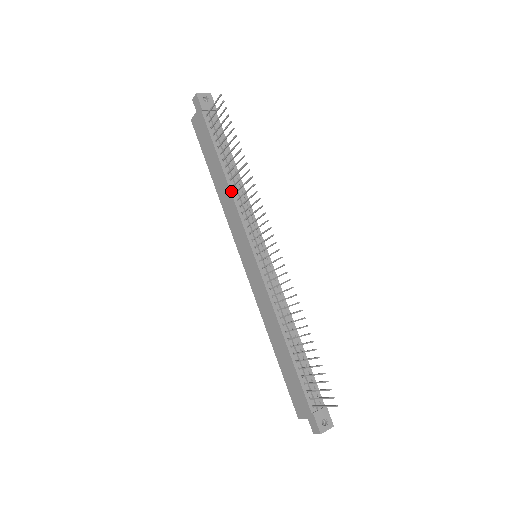
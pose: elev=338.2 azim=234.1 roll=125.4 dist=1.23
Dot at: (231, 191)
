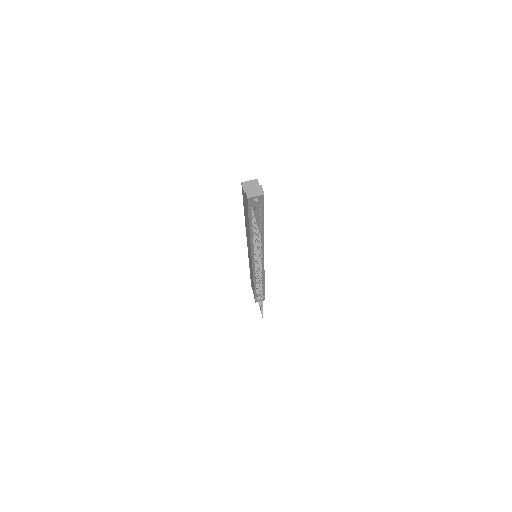
Dot at: (251, 242)
